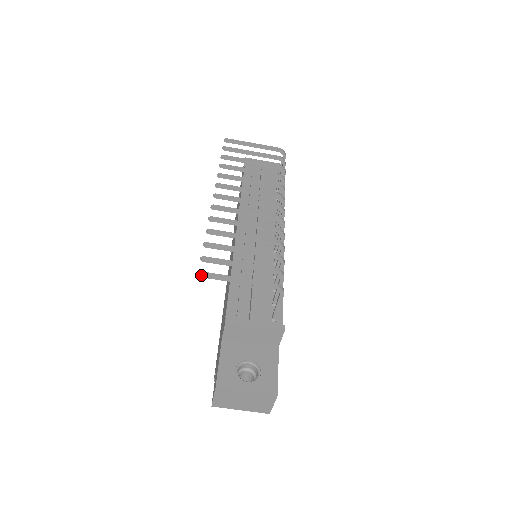
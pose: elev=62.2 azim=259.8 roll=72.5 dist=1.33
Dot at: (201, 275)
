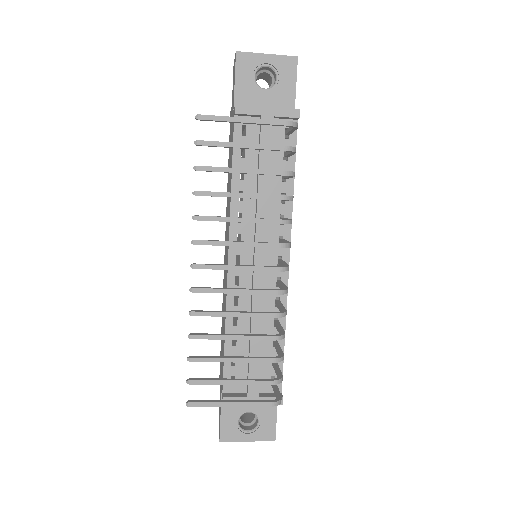
Dot at: (190, 406)
